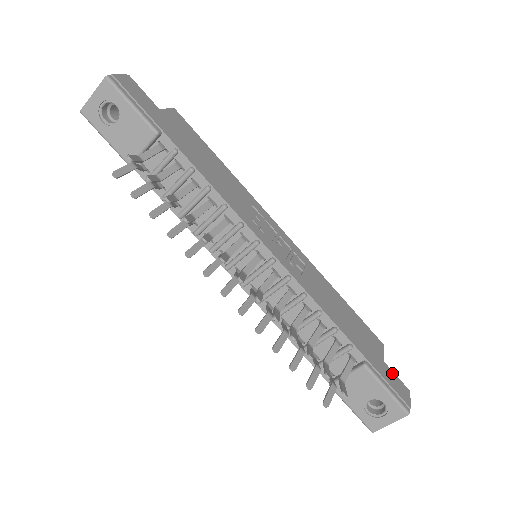
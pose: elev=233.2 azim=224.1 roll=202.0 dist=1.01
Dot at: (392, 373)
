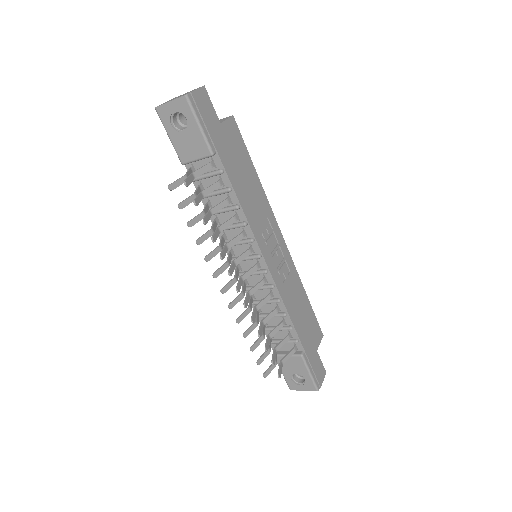
Dot at: (319, 360)
